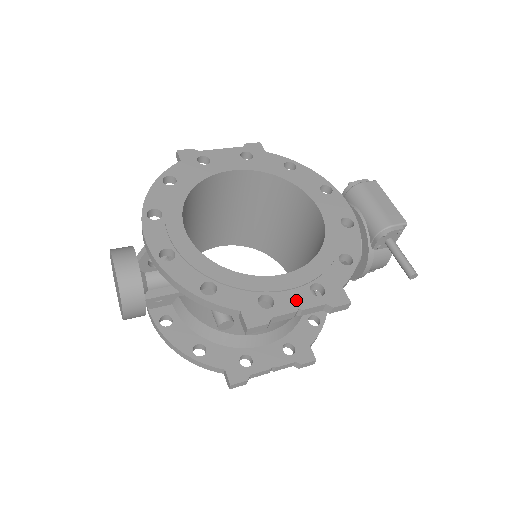
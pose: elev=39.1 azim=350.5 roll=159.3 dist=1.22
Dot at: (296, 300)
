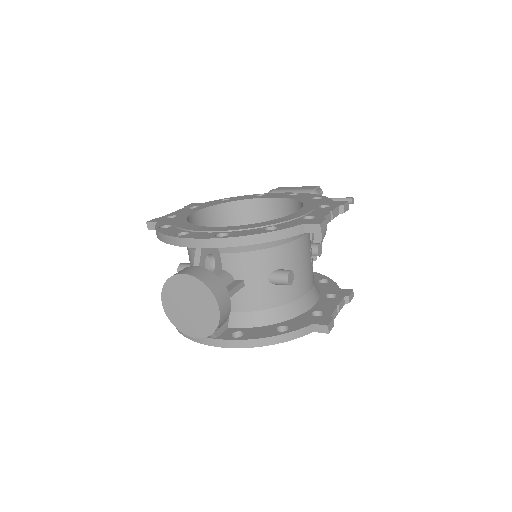
Dot at: (322, 211)
